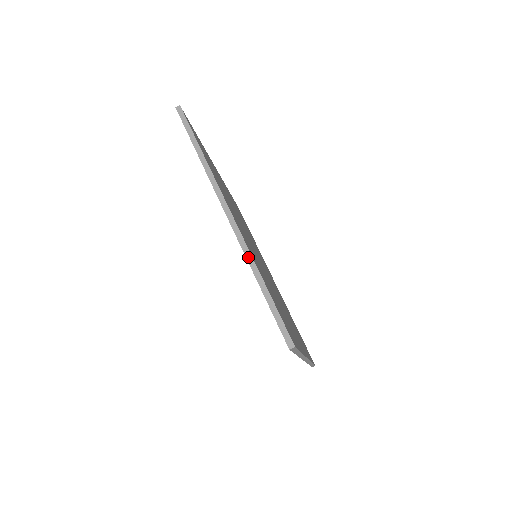
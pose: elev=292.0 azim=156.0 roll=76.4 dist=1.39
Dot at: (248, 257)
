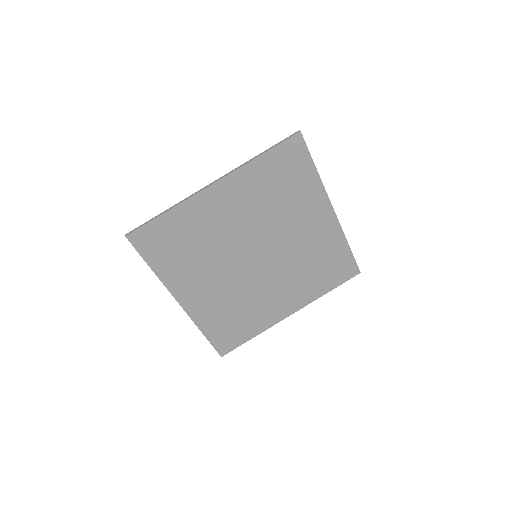
Dot at: (194, 322)
